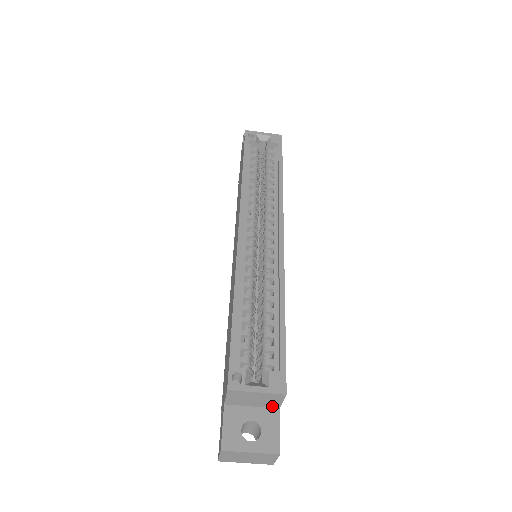
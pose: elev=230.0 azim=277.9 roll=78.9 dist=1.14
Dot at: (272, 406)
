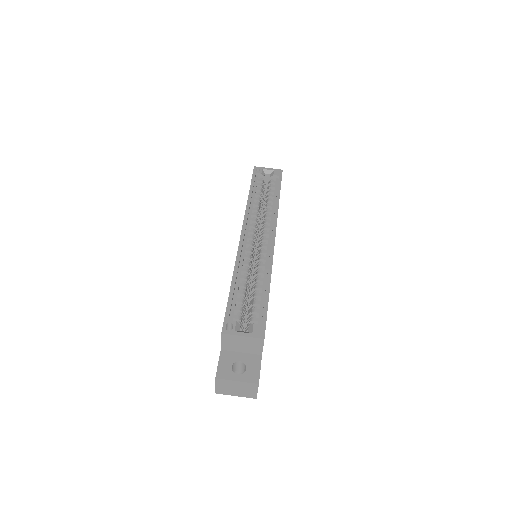
Dot at: (256, 352)
